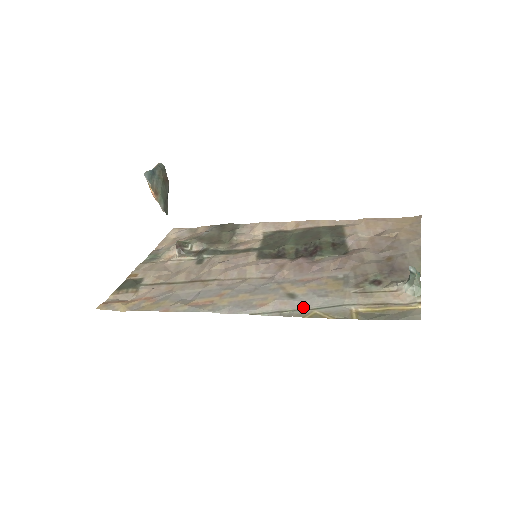
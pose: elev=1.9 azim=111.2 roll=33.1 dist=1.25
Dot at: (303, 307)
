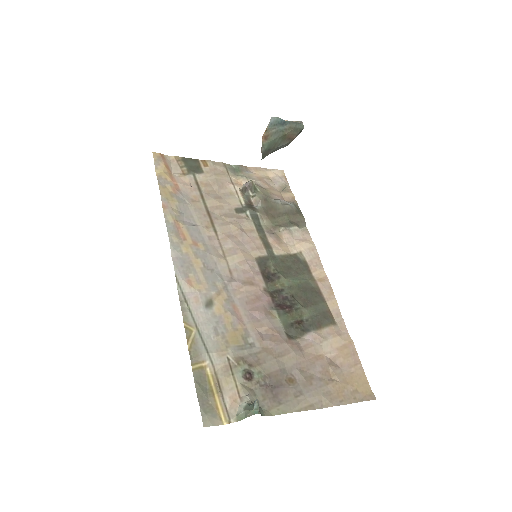
Dot at: (197, 318)
